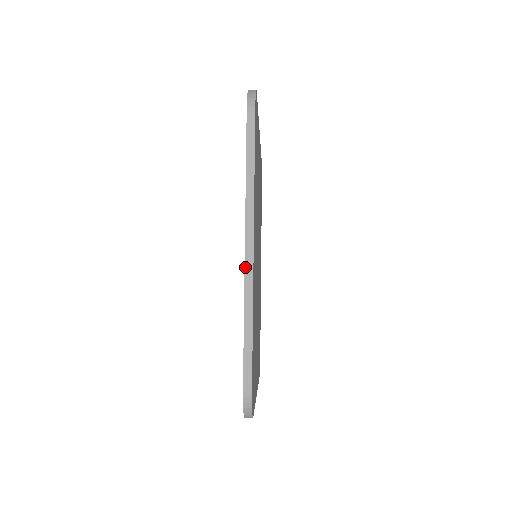
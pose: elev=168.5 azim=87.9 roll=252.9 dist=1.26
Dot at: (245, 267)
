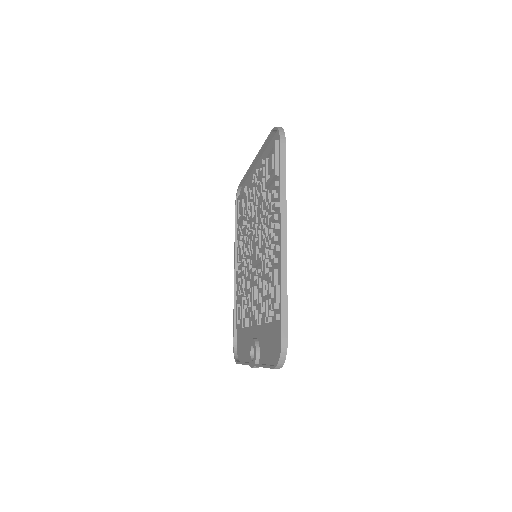
Dot at: (281, 252)
